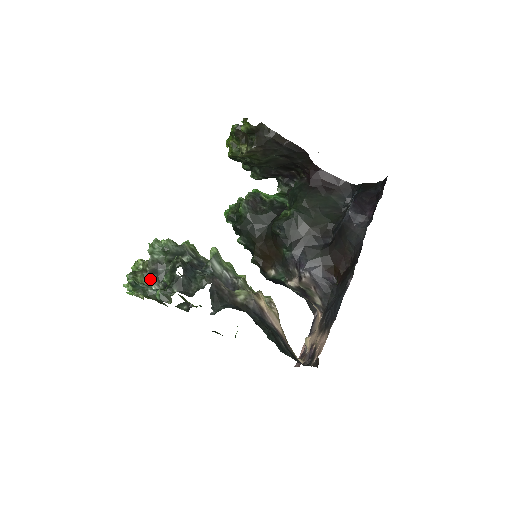
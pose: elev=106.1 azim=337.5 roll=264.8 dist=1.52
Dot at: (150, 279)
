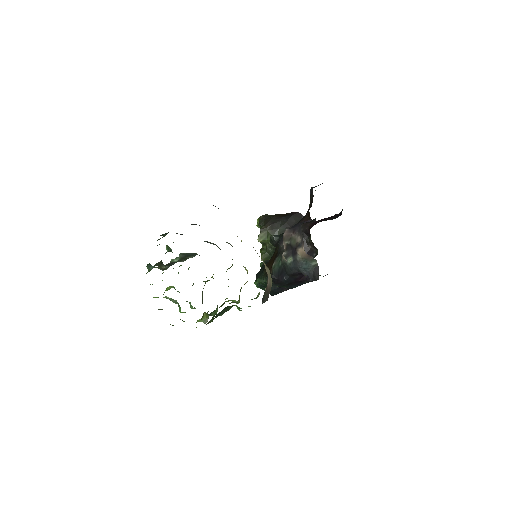
Dot at: occluded
